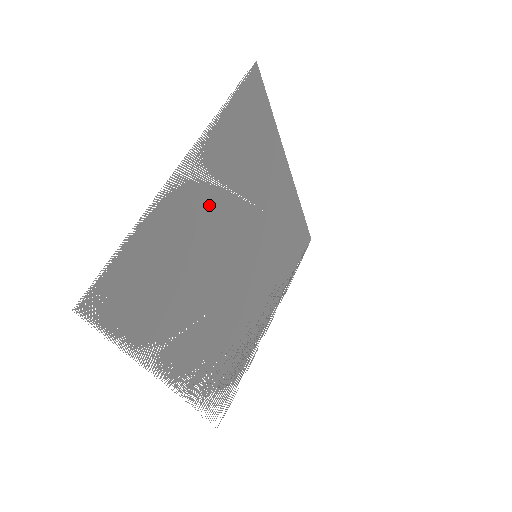
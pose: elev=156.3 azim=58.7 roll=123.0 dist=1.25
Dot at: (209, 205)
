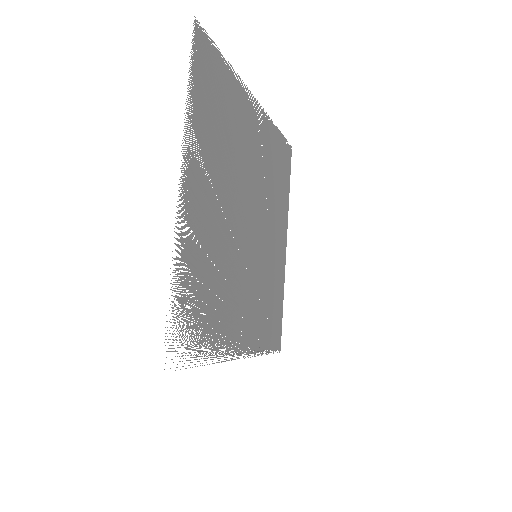
Dot at: (255, 150)
